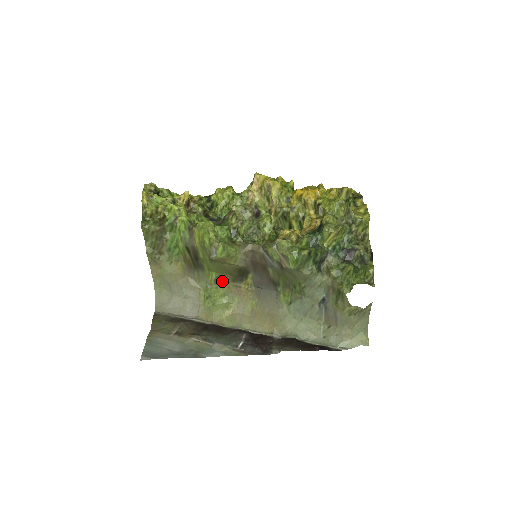
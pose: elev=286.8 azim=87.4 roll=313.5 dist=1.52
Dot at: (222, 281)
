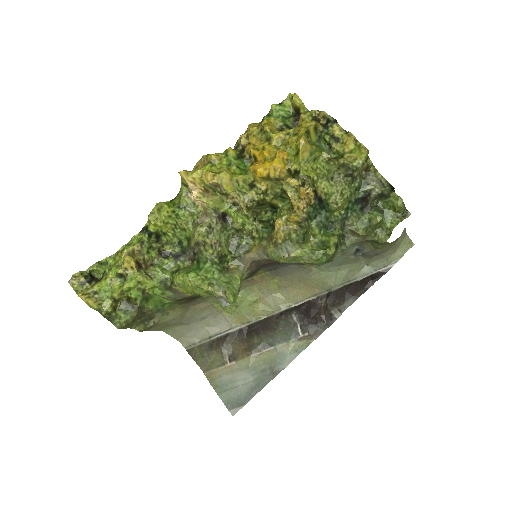
Dot at: occluded
